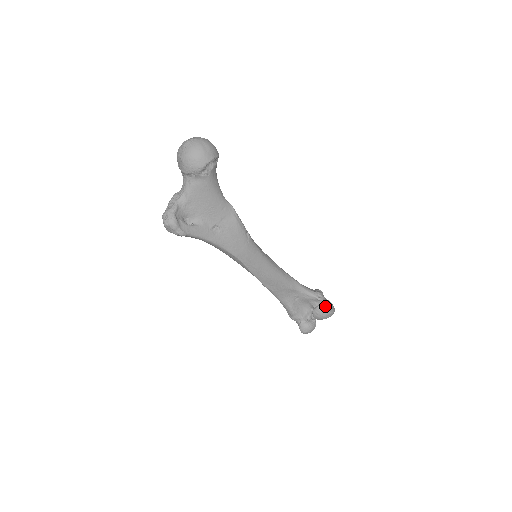
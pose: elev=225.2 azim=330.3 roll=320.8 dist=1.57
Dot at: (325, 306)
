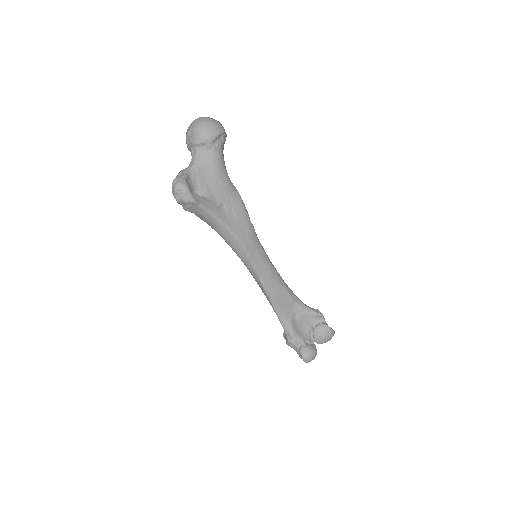
Dot at: (325, 324)
